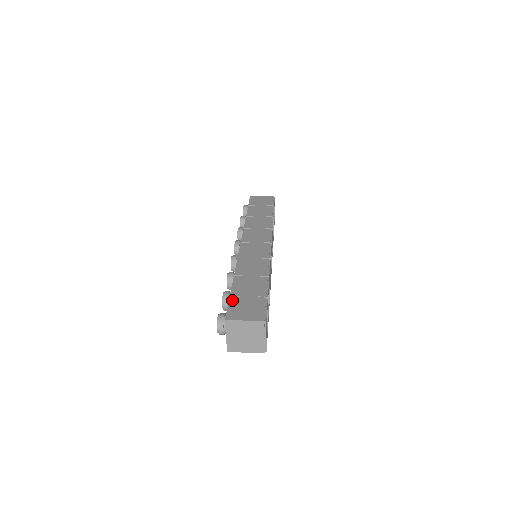
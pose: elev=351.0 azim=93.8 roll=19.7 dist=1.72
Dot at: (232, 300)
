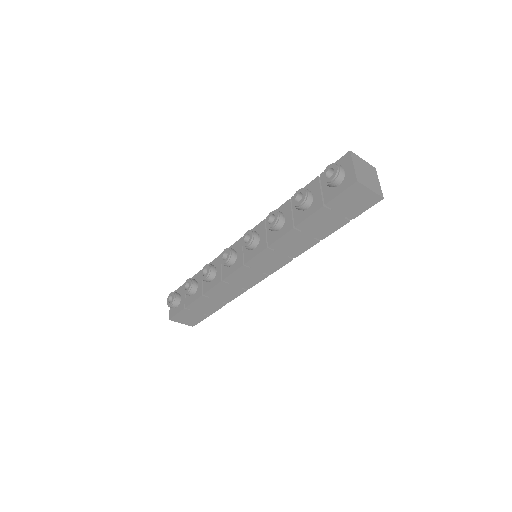
Dot at: occluded
